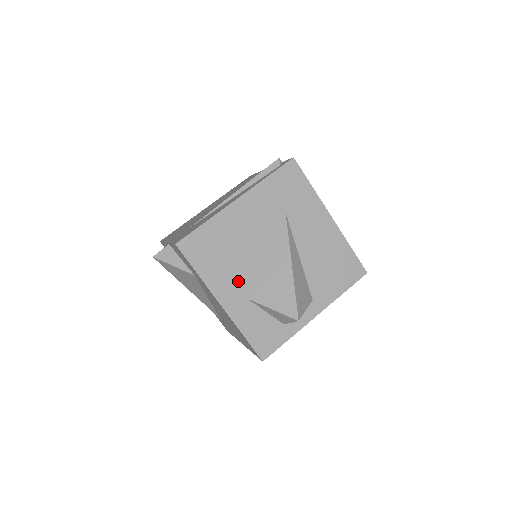
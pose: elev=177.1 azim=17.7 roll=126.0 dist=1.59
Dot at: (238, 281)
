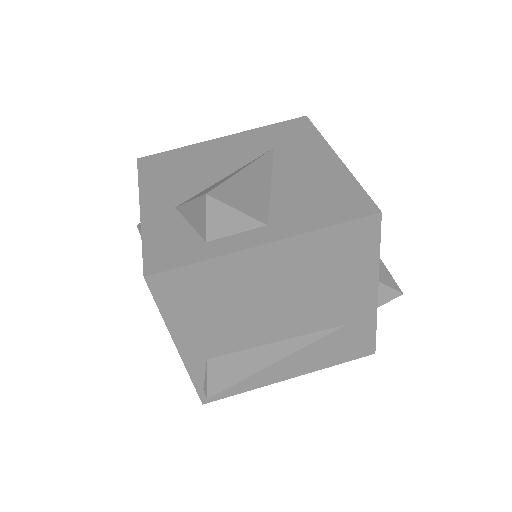
Dot at: (177, 192)
